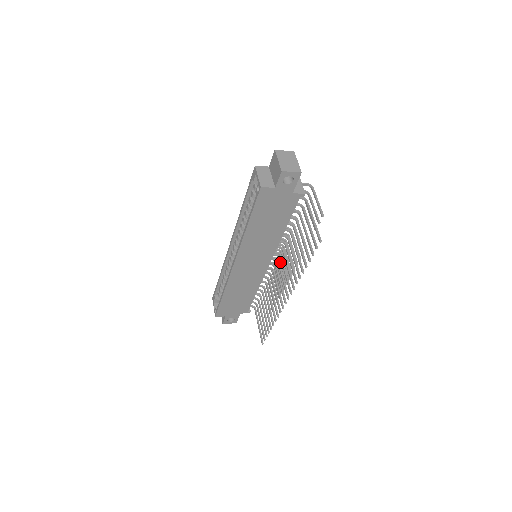
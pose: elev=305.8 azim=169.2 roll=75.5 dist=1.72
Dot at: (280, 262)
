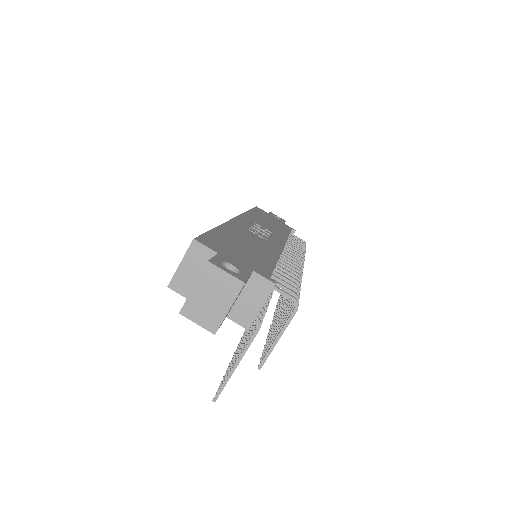
Dot at: occluded
